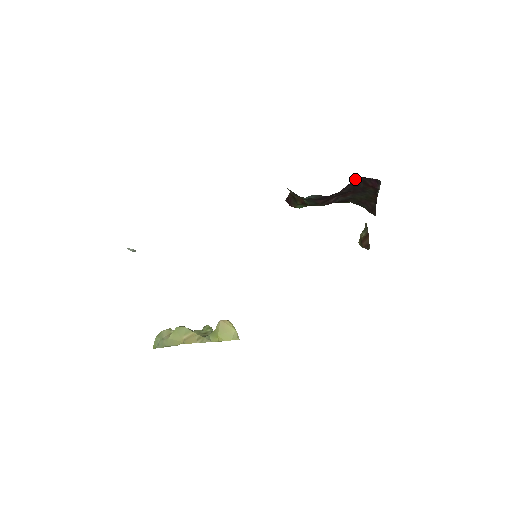
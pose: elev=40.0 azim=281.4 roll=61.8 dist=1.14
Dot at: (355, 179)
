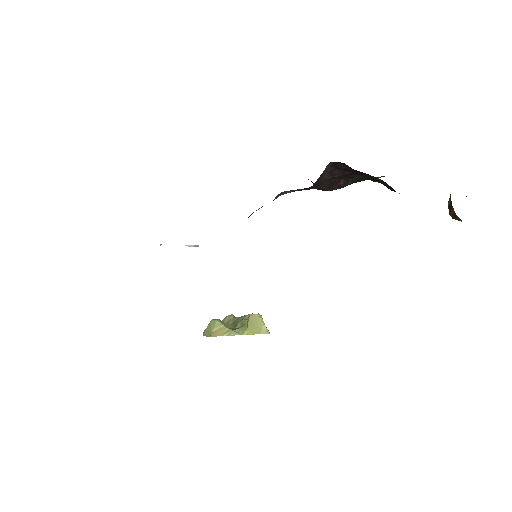
Dot at: (329, 165)
